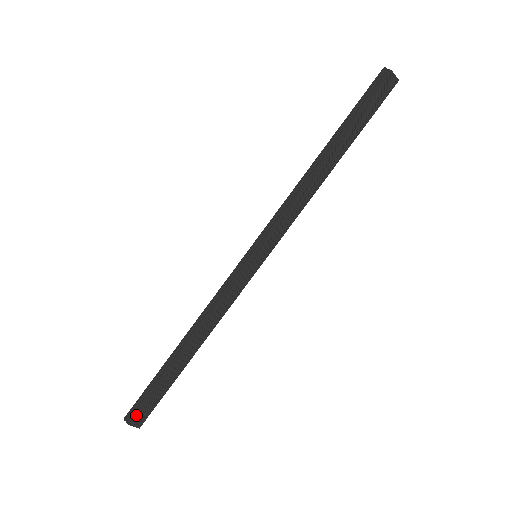
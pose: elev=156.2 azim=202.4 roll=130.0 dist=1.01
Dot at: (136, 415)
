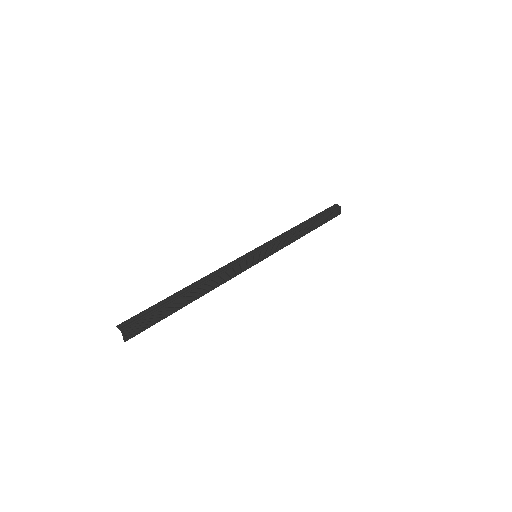
Dot at: (132, 325)
